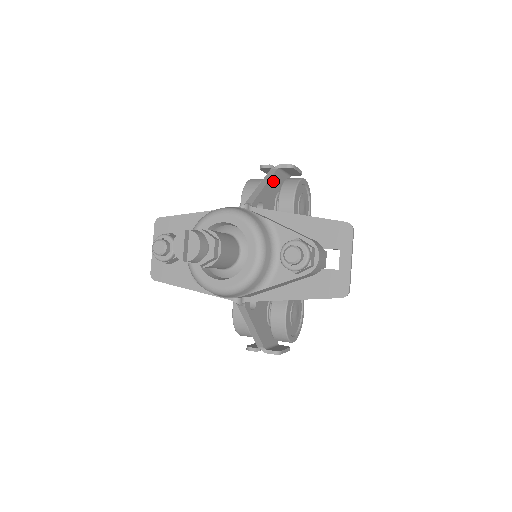
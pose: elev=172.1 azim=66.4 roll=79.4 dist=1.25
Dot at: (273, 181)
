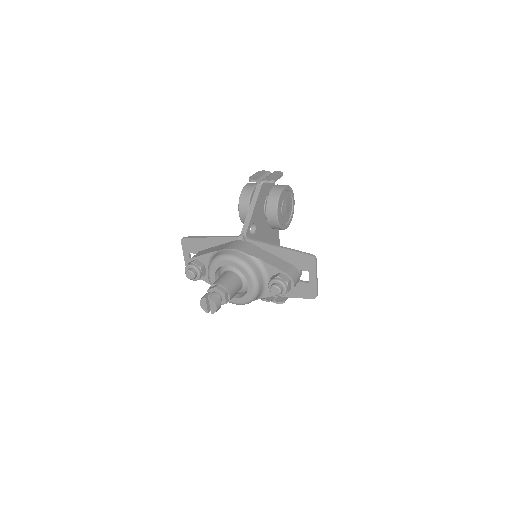
Dot at: (260, 197)
